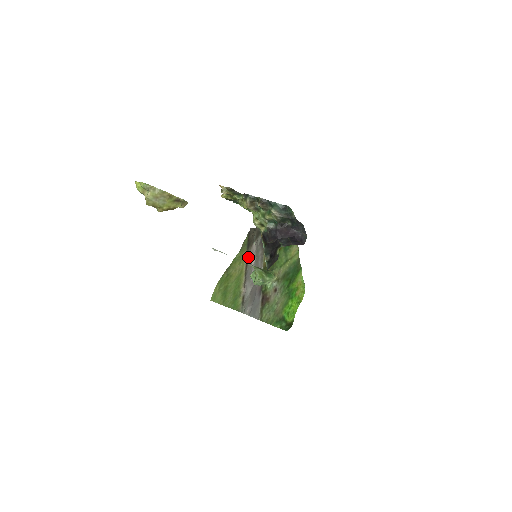
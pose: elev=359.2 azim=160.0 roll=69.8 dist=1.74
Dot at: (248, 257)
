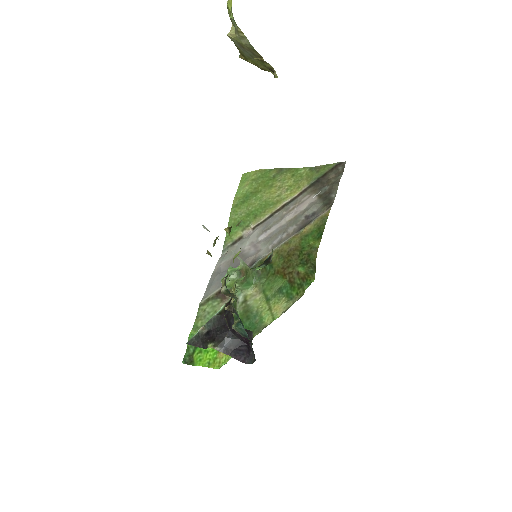
Dot at: (296, 199)
